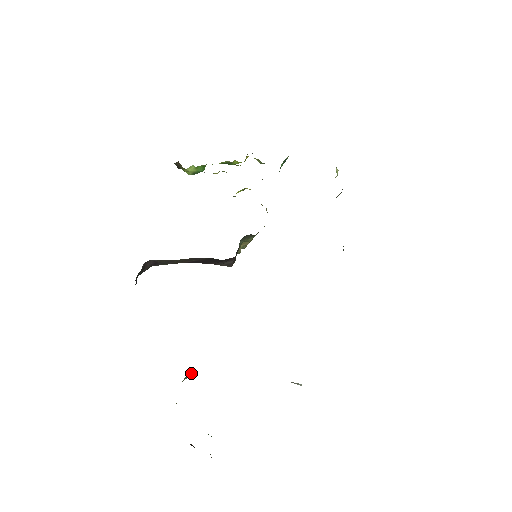
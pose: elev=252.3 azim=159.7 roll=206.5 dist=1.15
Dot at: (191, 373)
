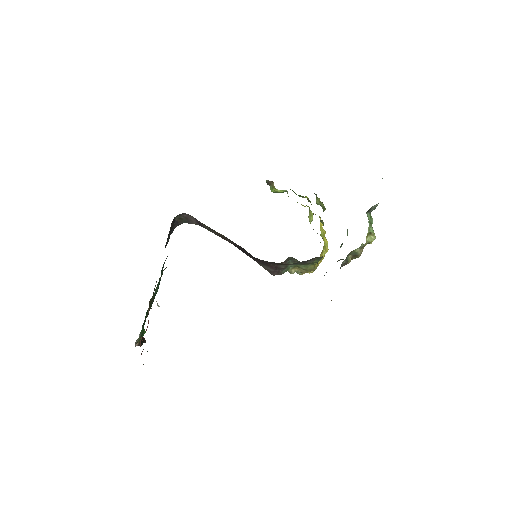
Dot at: occluded
